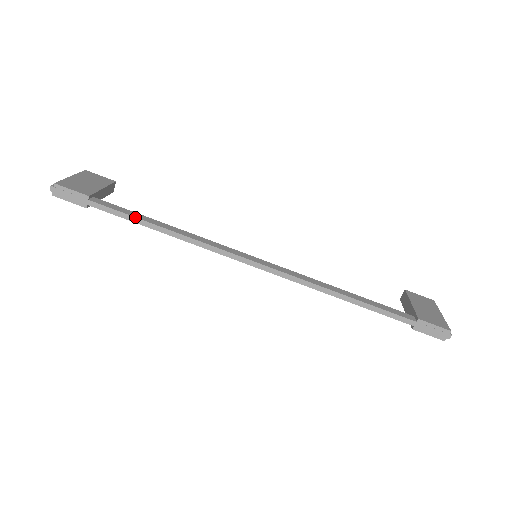
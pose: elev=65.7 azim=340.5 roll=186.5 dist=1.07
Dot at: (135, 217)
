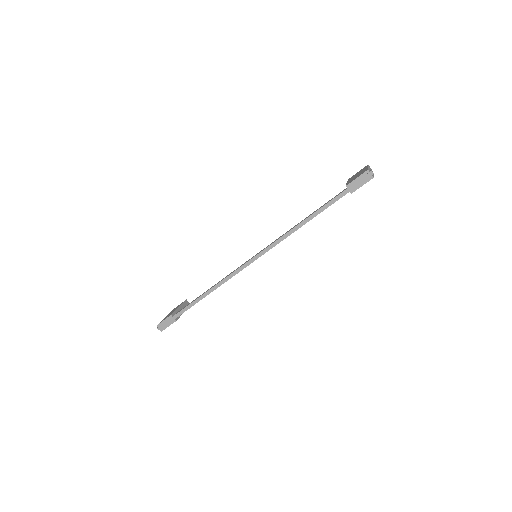
Dot at: (193, 302)
